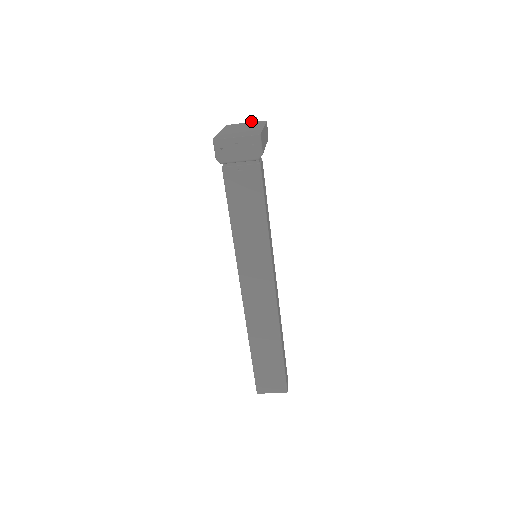
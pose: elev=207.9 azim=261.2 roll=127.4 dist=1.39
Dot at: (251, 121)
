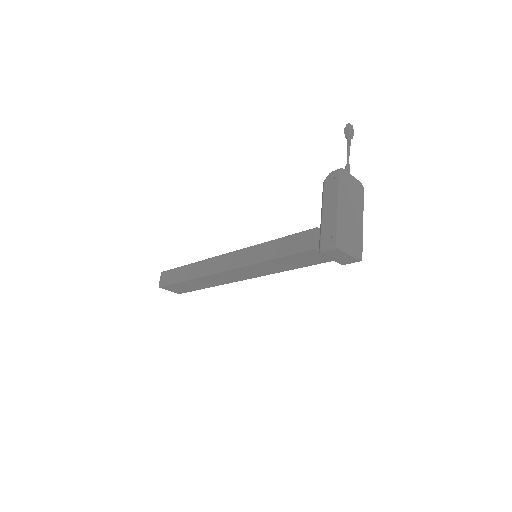
Dot at: (350, 145)
